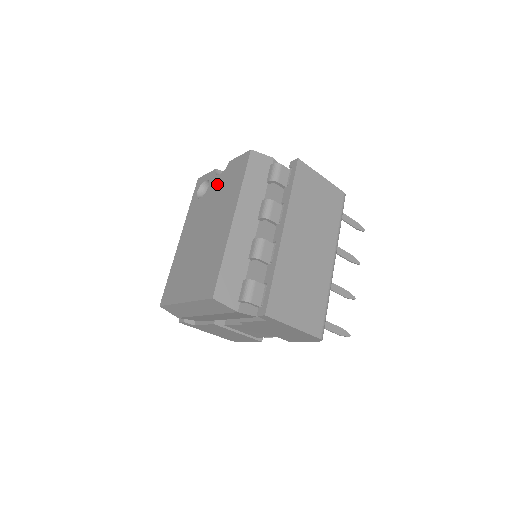
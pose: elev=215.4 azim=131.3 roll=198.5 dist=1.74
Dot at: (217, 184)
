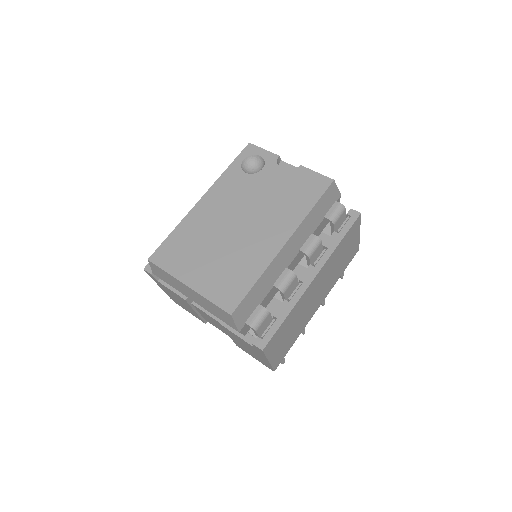
Dot at: (276, 178)
